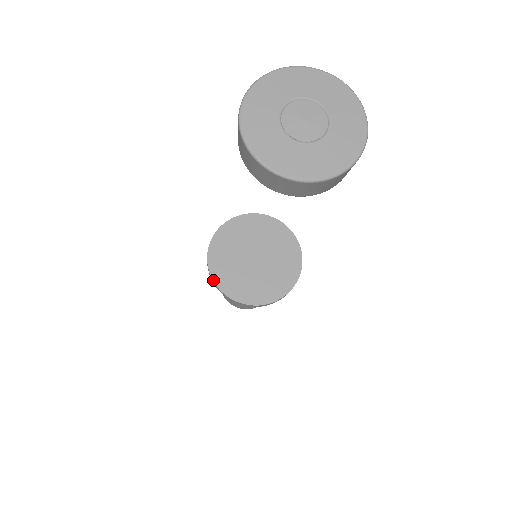
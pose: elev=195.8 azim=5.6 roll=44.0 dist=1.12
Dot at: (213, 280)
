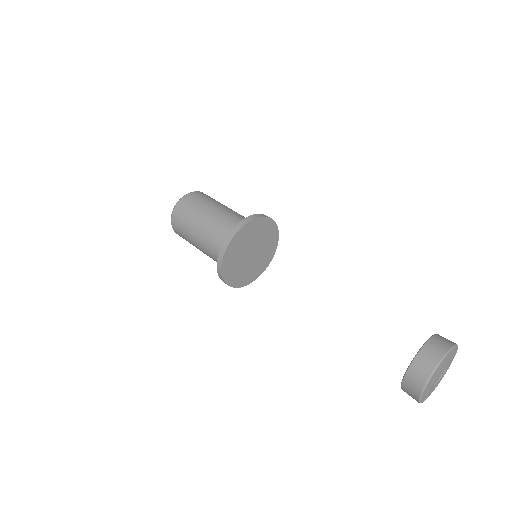
Dot at: (222, 265)
